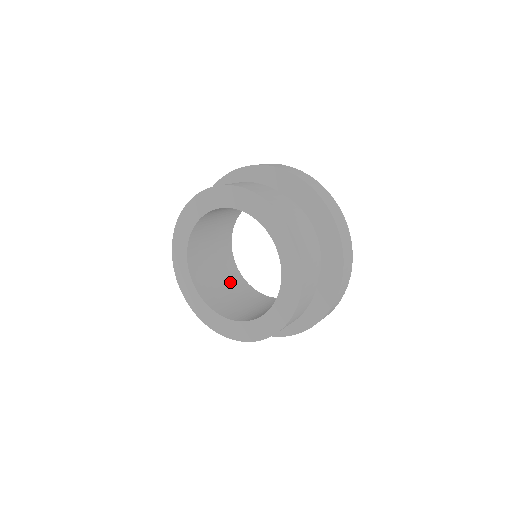
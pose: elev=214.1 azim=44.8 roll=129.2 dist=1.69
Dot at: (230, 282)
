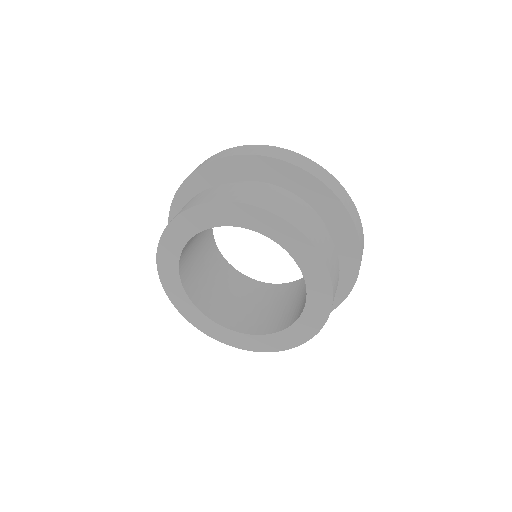
Dot at: (274, 299)
